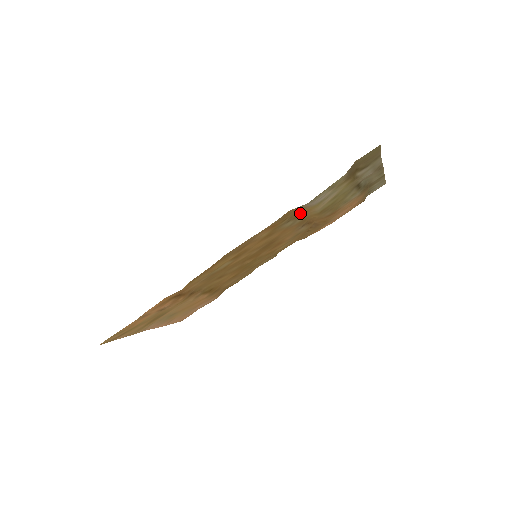
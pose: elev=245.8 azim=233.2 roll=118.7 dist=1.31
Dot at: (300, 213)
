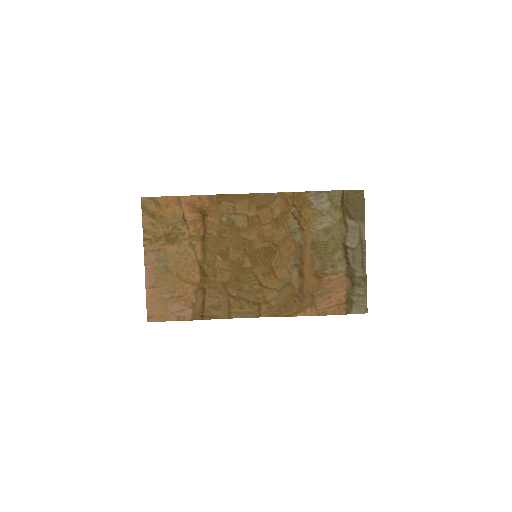
Dot at: (304, 218)
